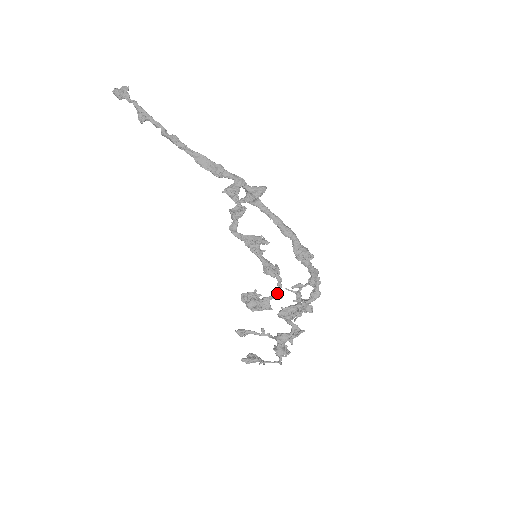
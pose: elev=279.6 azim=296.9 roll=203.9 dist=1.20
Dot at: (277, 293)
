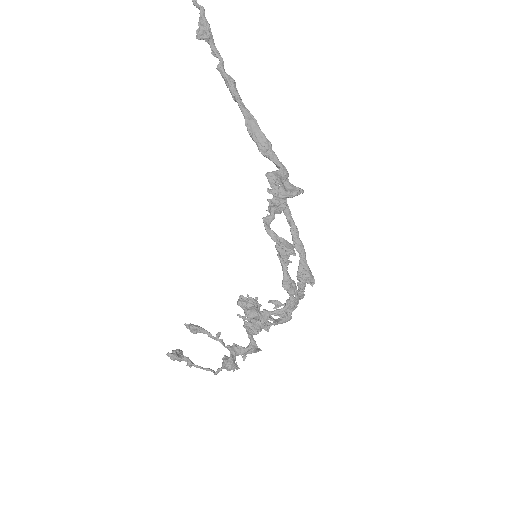
Dot at: (282, 311)
